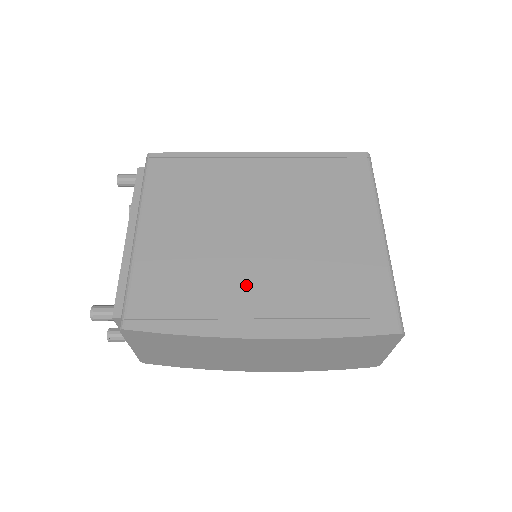
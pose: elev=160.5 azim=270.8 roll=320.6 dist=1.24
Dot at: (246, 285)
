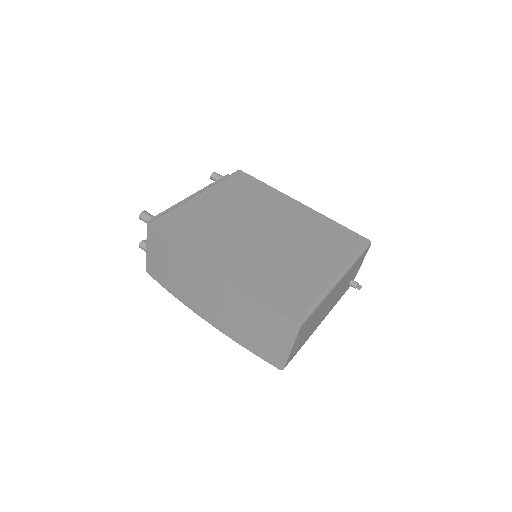
Dot at: (231, 247)
